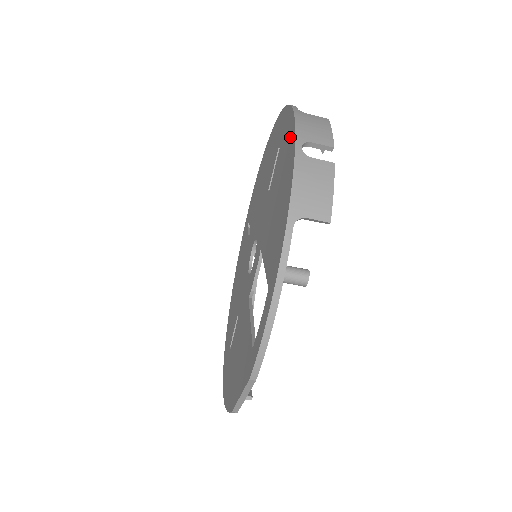
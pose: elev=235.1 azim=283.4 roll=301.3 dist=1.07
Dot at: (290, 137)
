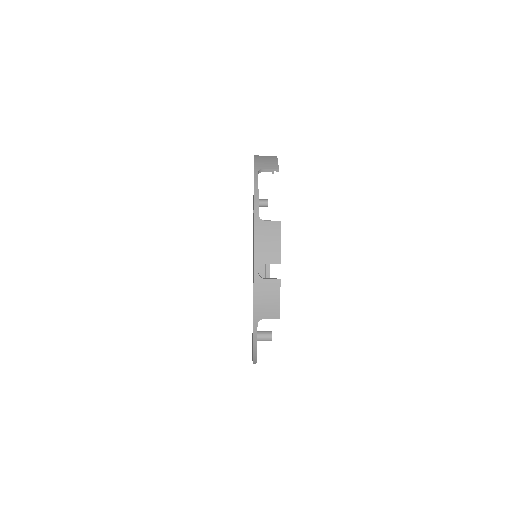
Dot at: occluded
